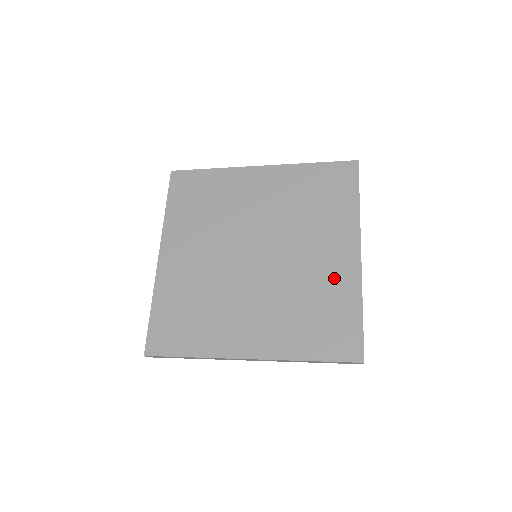
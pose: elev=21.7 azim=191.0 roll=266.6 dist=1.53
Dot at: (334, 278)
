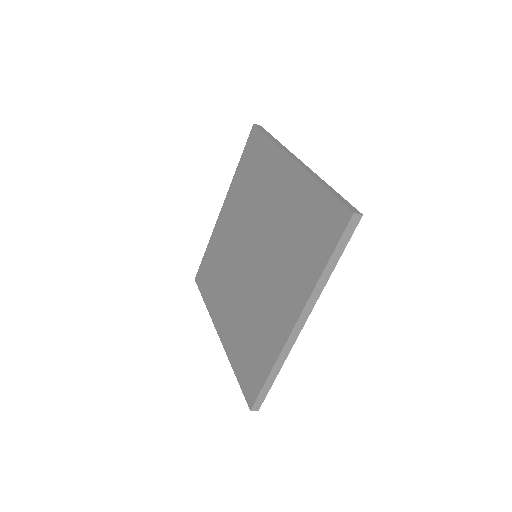
Dot at: (294, 197)
